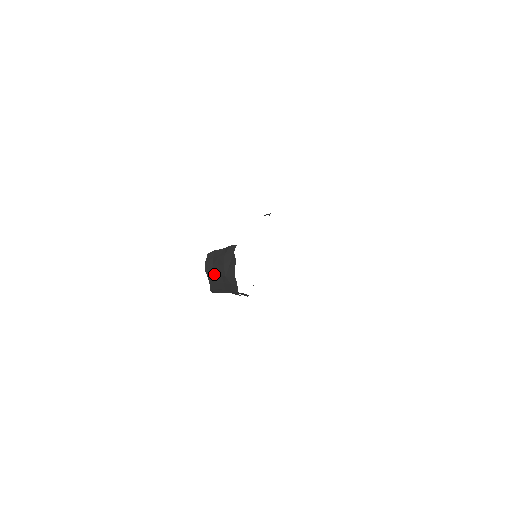
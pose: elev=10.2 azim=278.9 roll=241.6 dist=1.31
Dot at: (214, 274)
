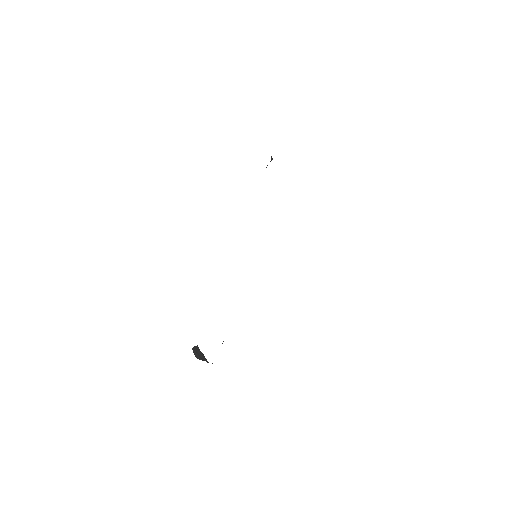
Dot at: (202, 360)
